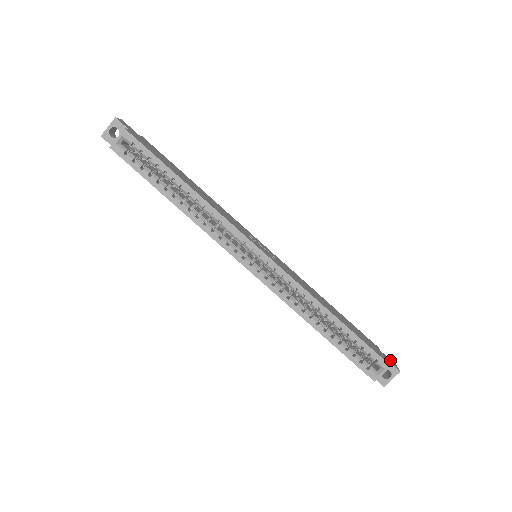
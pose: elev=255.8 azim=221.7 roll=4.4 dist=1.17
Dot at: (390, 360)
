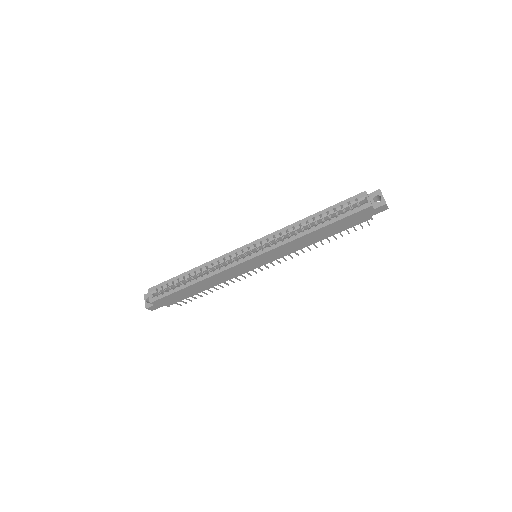
Dot at: occluded
